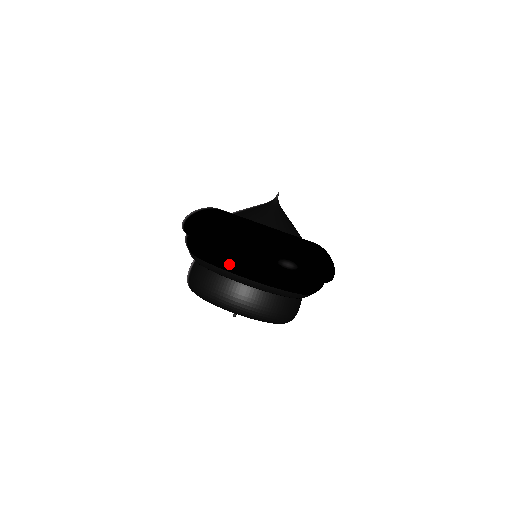
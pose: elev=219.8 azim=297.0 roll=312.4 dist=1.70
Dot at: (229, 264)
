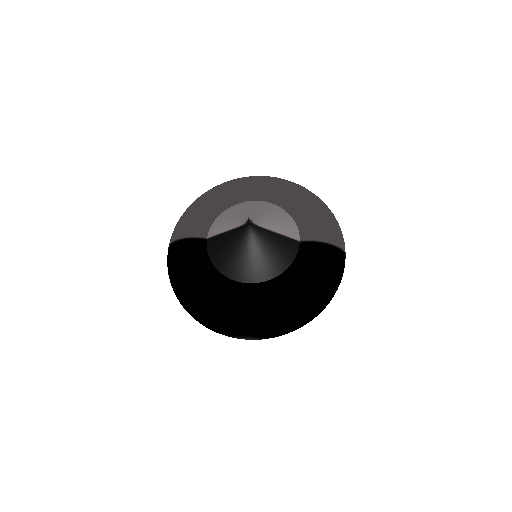
Dot at: occluded
